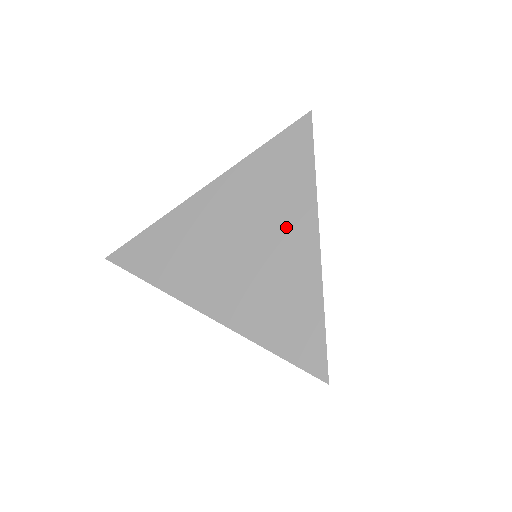
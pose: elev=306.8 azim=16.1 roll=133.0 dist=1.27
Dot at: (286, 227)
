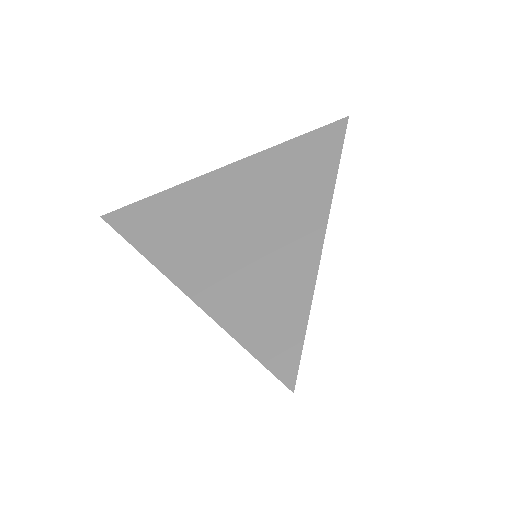
Dot at: (292, 217)
